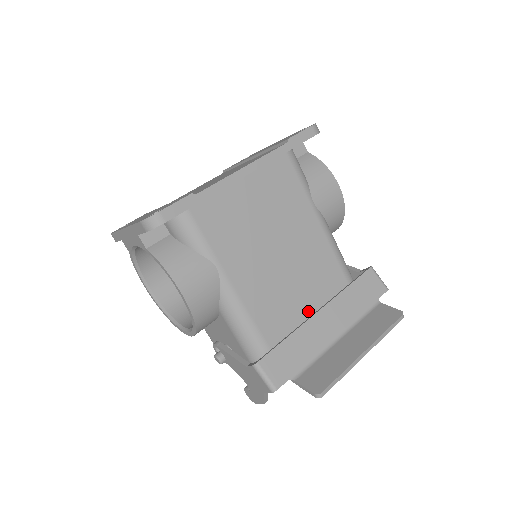
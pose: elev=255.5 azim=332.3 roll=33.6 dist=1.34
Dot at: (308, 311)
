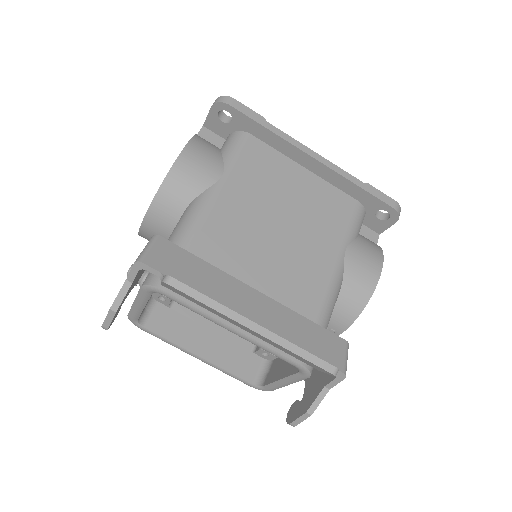
Dot at: occluded
